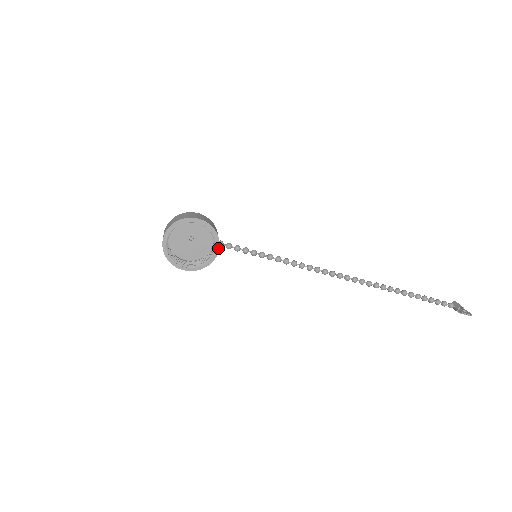
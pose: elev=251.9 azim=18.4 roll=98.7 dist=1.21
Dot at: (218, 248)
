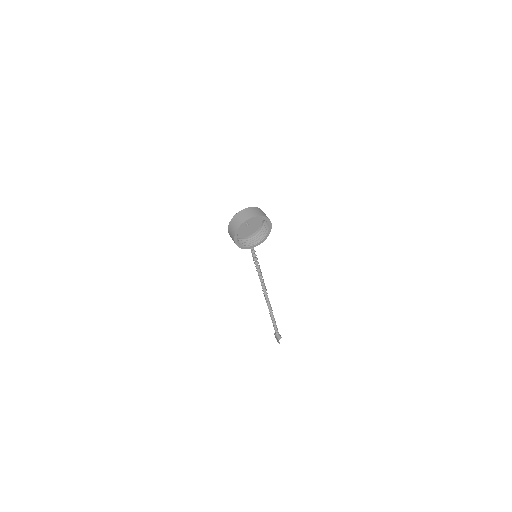
Dot at: (259, 244)
